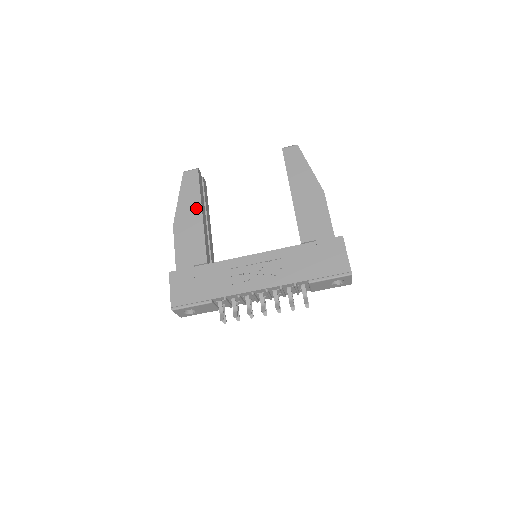
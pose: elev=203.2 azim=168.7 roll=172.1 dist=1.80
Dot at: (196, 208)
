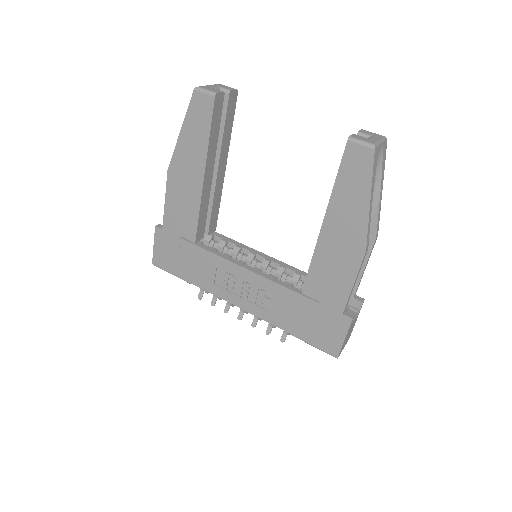
Dot at: (198, 164)
